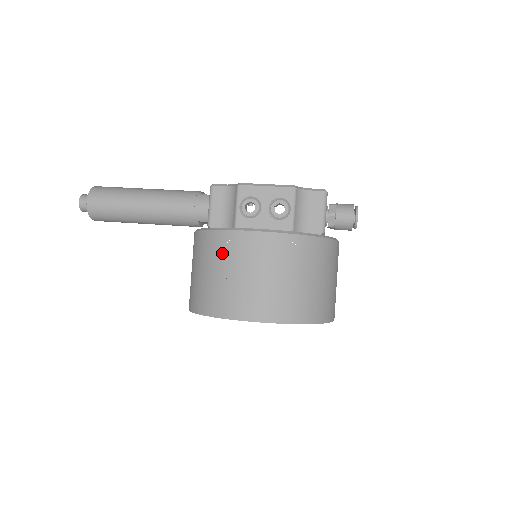
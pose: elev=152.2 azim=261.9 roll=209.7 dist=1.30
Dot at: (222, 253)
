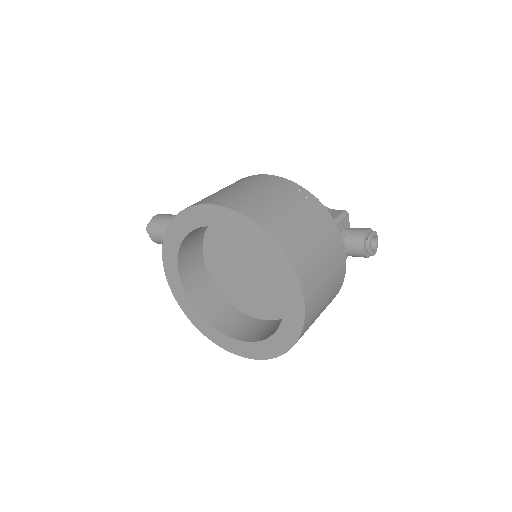
Dot at: occluded
